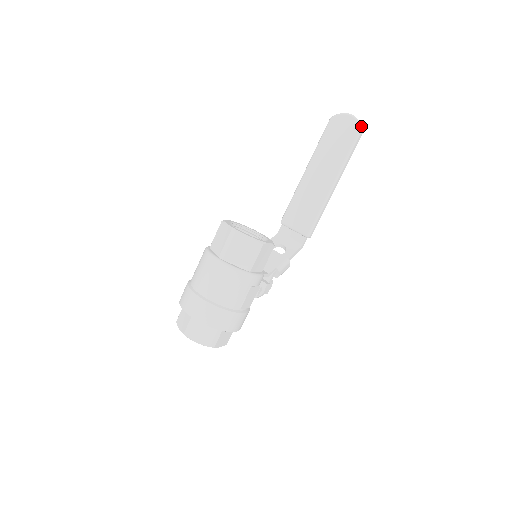
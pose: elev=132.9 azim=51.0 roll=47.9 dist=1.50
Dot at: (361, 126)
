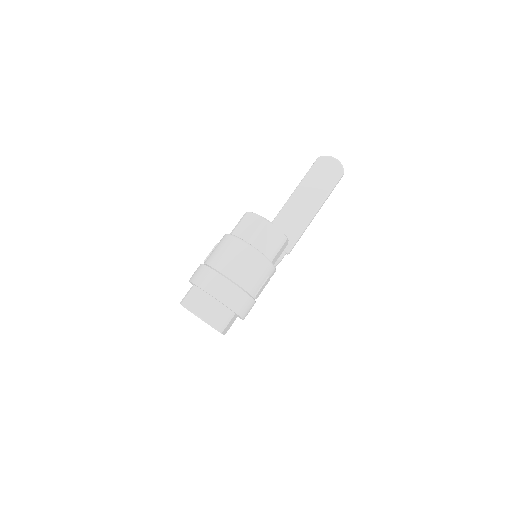
Dot at: occluded
